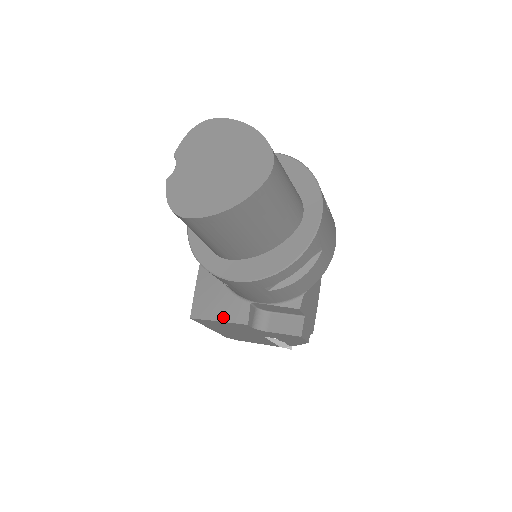
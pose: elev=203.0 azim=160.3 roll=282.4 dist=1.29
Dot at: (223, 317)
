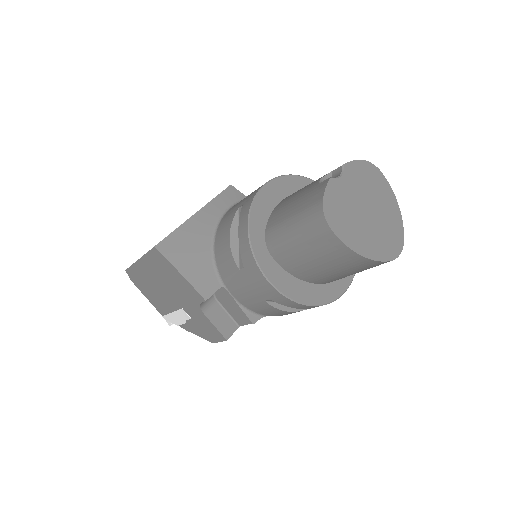
Dot at: (189, 275)
